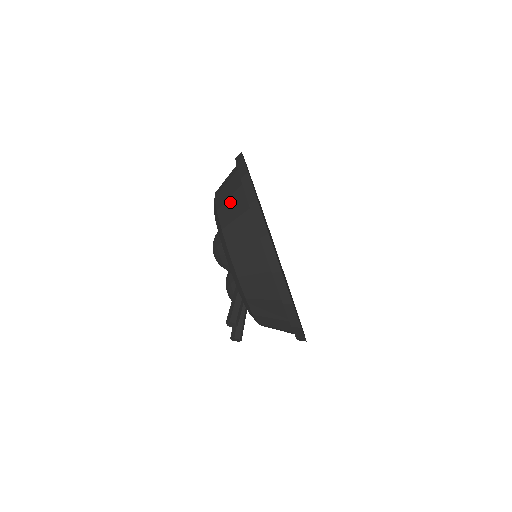
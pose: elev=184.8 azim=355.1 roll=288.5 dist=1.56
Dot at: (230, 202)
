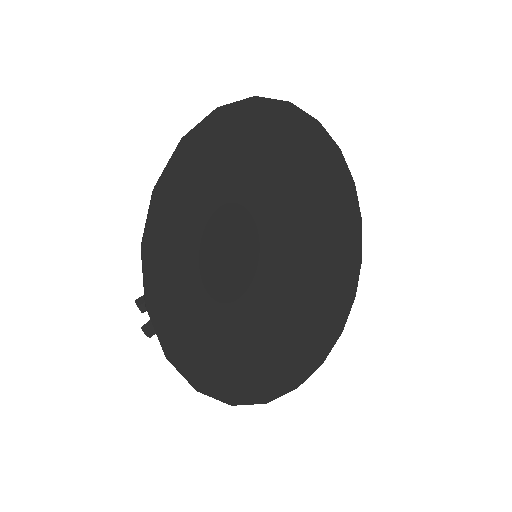
Dot at: occluded
